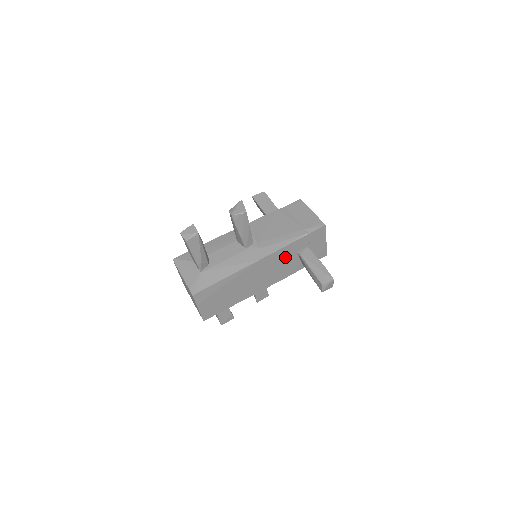
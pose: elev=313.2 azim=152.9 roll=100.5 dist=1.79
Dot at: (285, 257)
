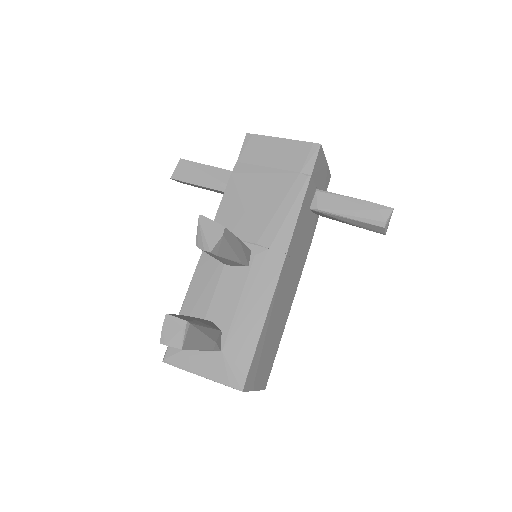
Dot at: (301, 230)
